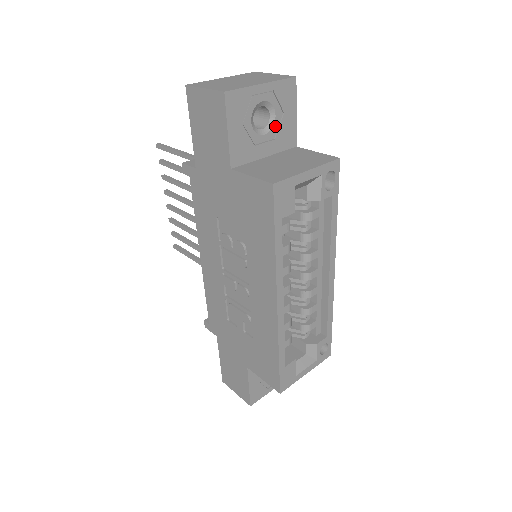
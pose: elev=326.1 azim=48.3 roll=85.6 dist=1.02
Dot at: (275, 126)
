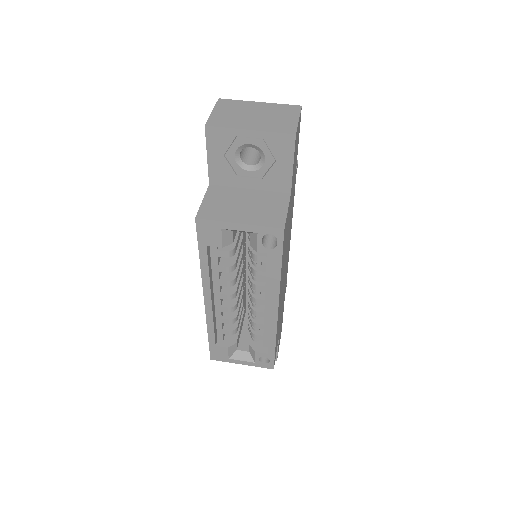
Dot at: (264, 168)
